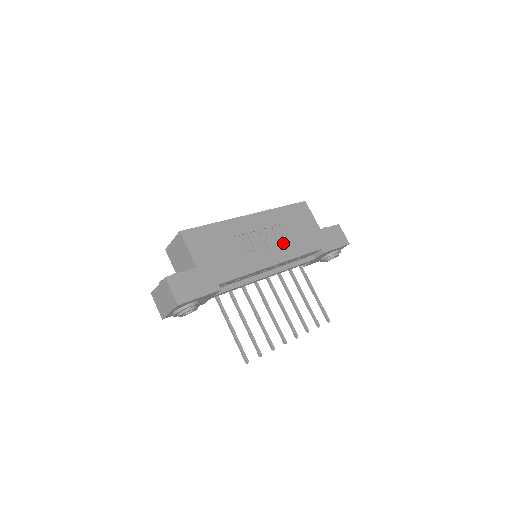
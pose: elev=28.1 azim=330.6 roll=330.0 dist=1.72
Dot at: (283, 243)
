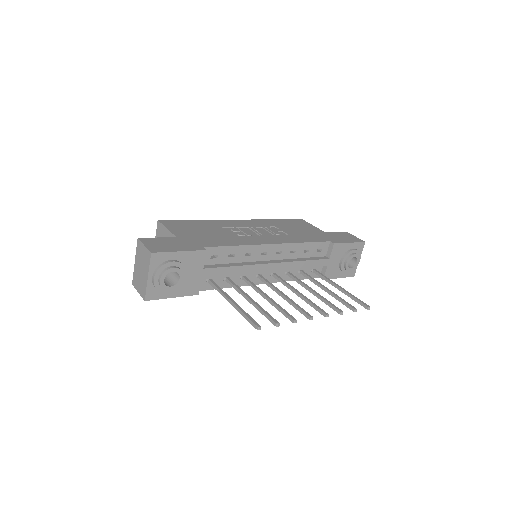
Dot at: (281, 235)
